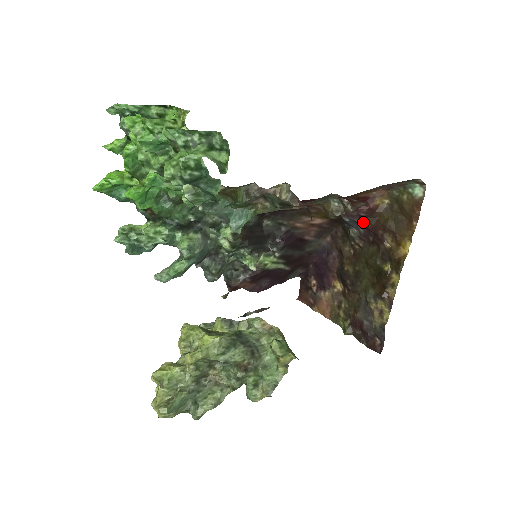
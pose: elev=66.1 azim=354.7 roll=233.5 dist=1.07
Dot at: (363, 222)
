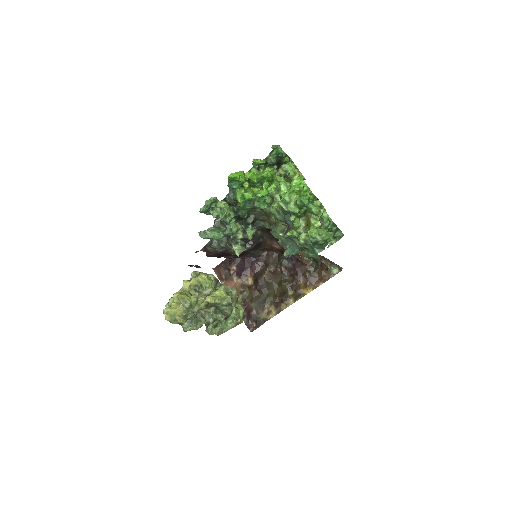
Dot at: (295, 262)
